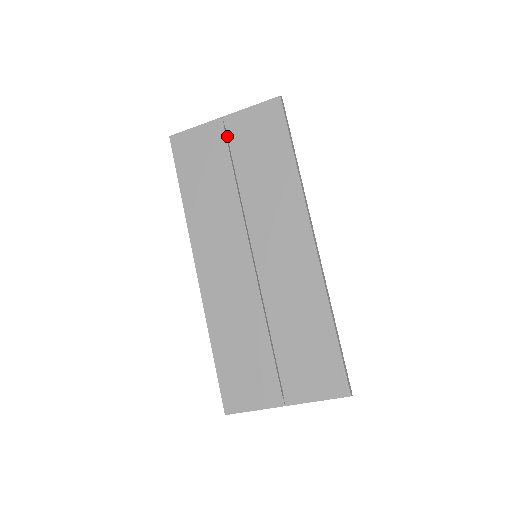
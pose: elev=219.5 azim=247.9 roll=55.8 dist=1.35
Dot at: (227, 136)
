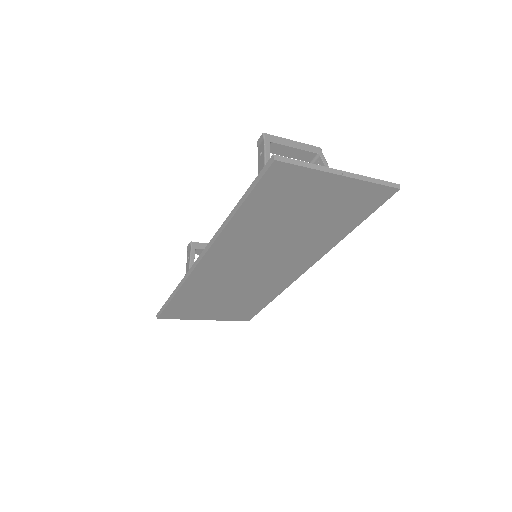
Dot at: (328, 192)
